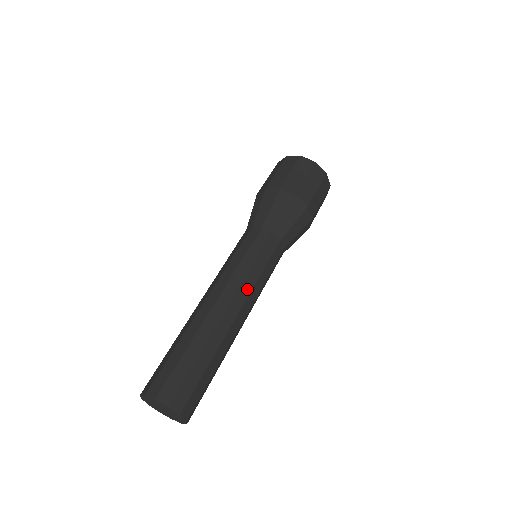
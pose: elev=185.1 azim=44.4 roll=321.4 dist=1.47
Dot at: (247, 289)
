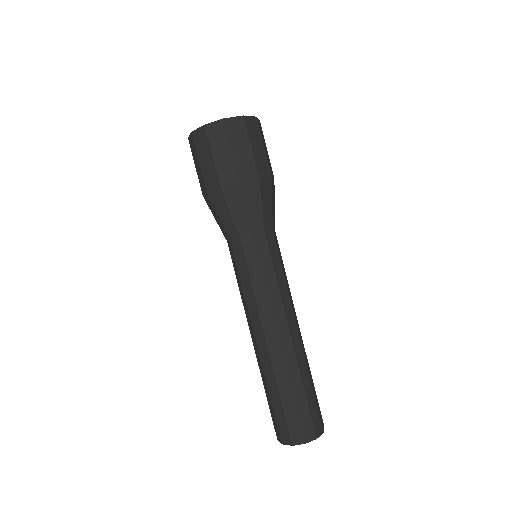
Dot at: (278, 306)
